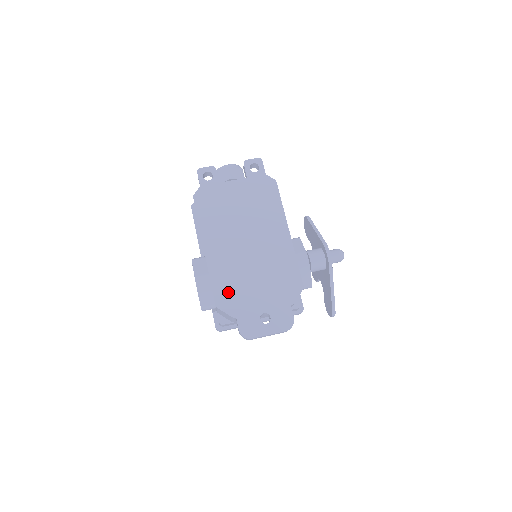
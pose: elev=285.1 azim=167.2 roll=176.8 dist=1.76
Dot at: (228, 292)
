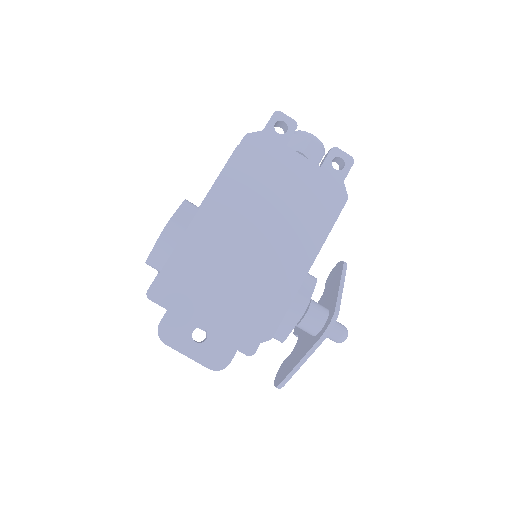
Dot at: (187, 271)
